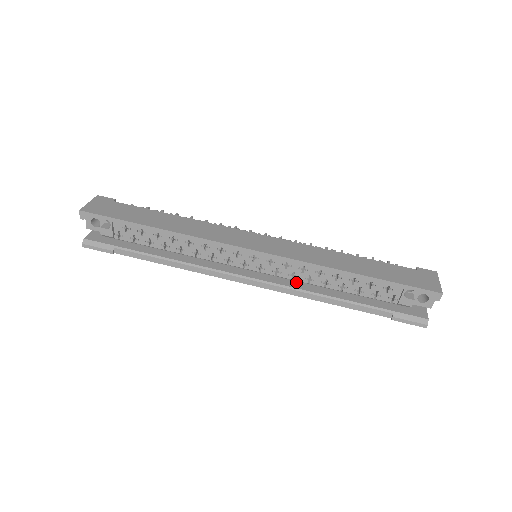
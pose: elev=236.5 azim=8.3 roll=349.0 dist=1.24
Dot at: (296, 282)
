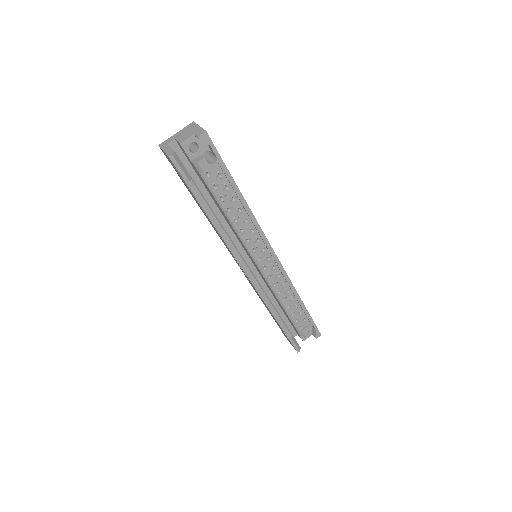
Dot at: occluded
